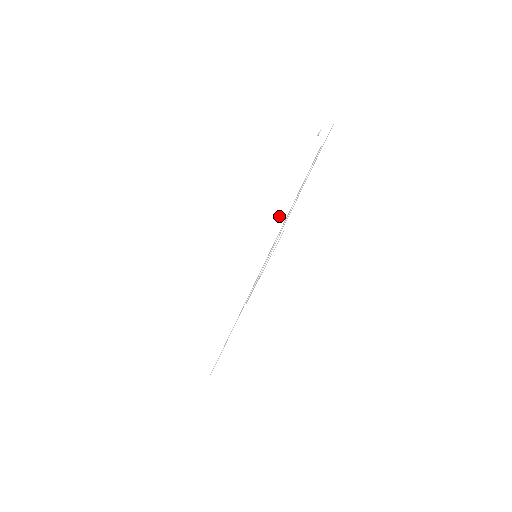
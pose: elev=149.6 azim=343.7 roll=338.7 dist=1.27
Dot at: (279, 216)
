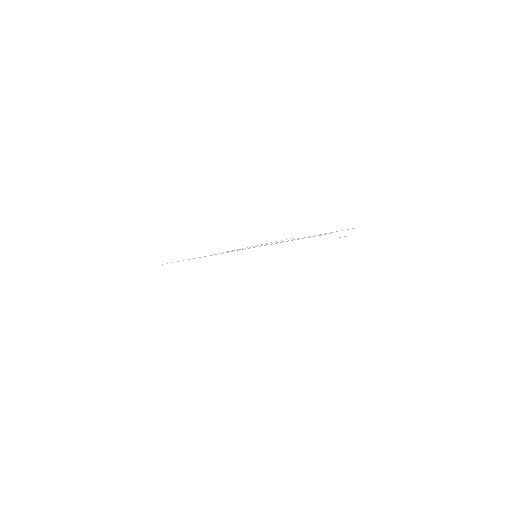
Dot at: (280, 262)
